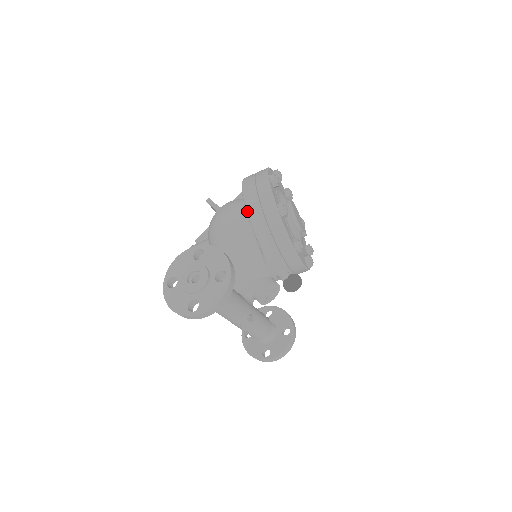
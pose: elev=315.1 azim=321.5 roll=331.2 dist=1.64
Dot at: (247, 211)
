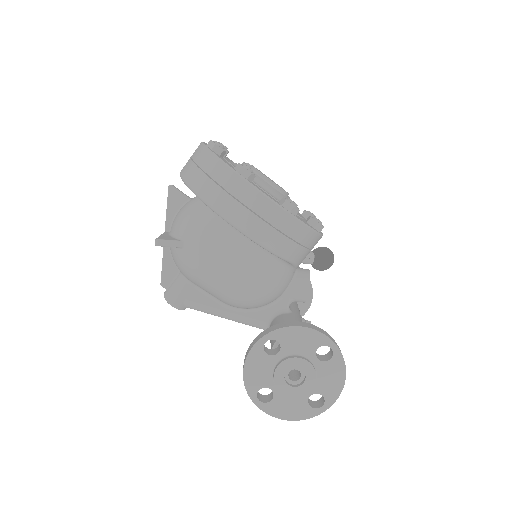
Dot at: (253, 240)
